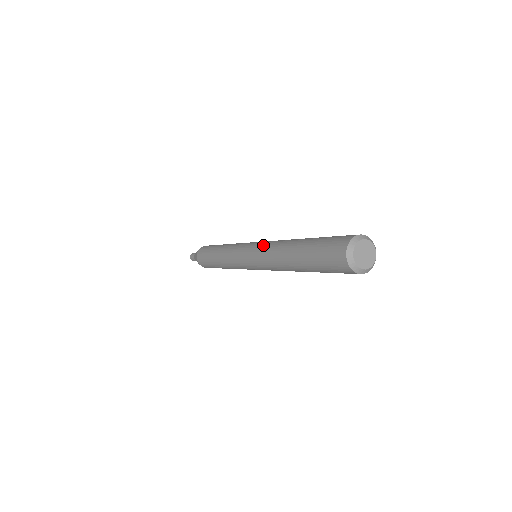
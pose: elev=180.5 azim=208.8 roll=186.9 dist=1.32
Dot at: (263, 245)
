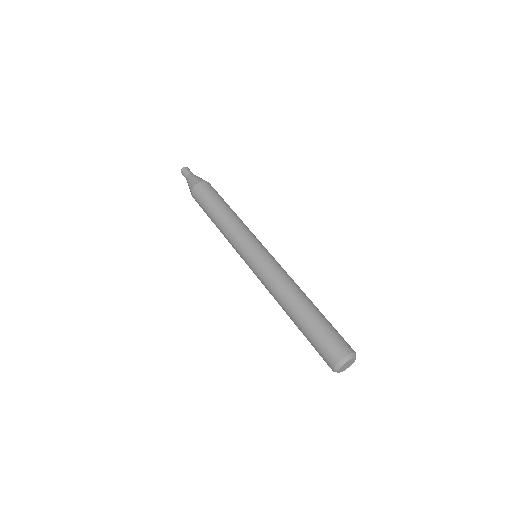
Dot at: (273, 268)
